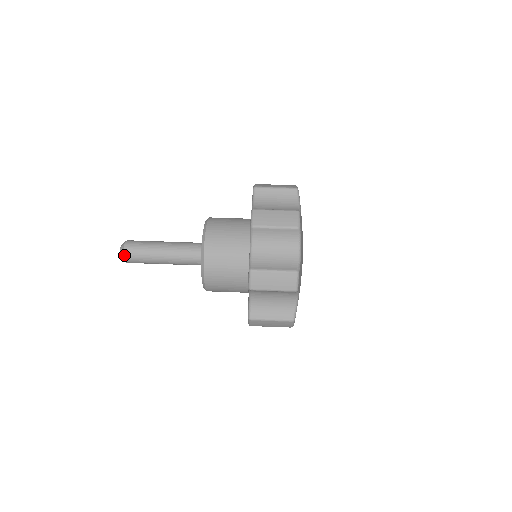
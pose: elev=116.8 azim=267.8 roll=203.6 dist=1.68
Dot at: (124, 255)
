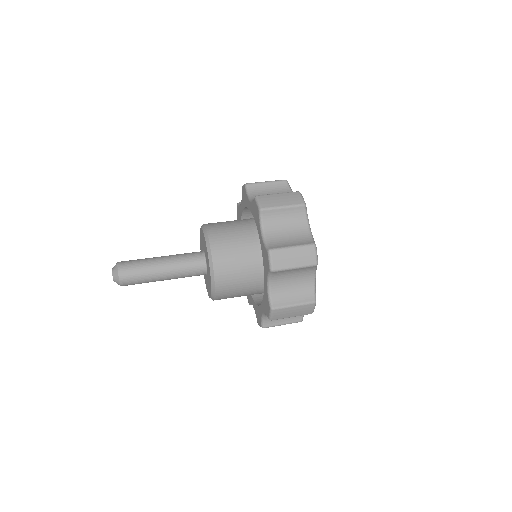
Dot at: (119, 275)
